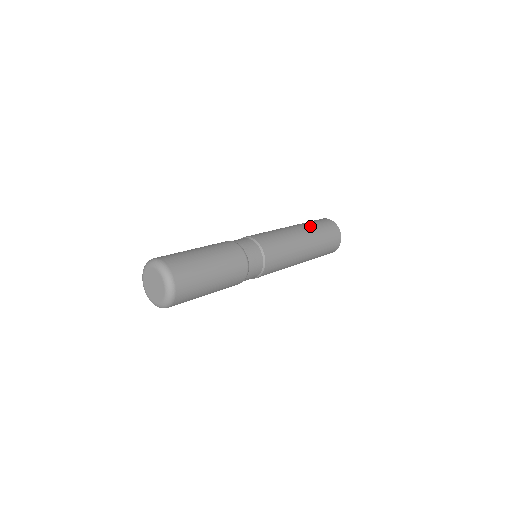
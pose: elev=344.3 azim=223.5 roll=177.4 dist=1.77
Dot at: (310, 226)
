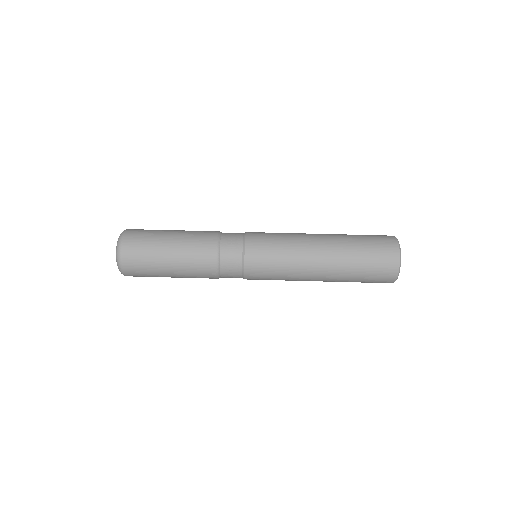
Dot at: (348, 247)
